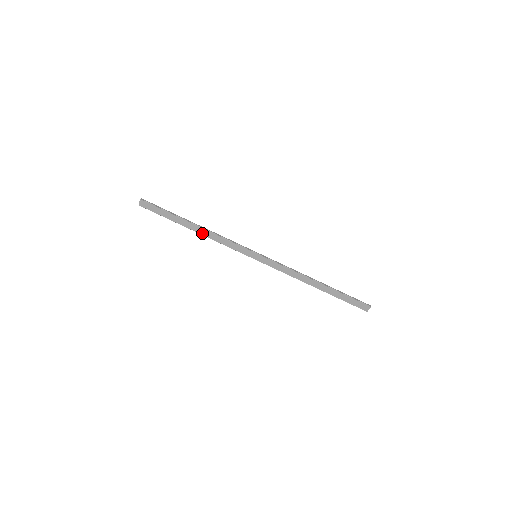
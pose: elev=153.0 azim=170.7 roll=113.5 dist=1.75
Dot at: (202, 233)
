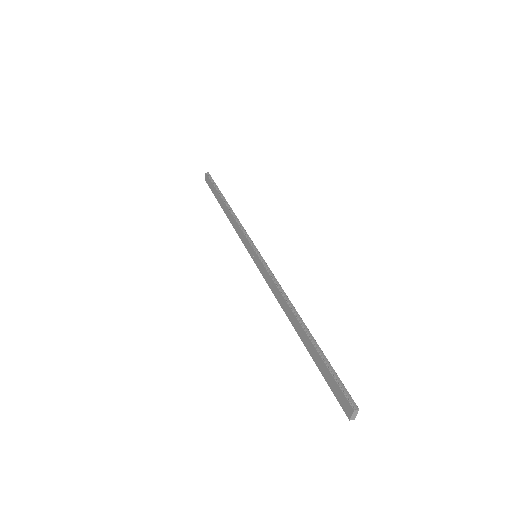
Dot at: (228, 215)
